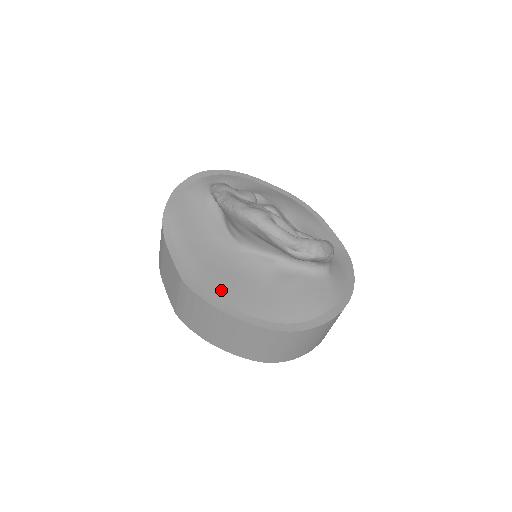
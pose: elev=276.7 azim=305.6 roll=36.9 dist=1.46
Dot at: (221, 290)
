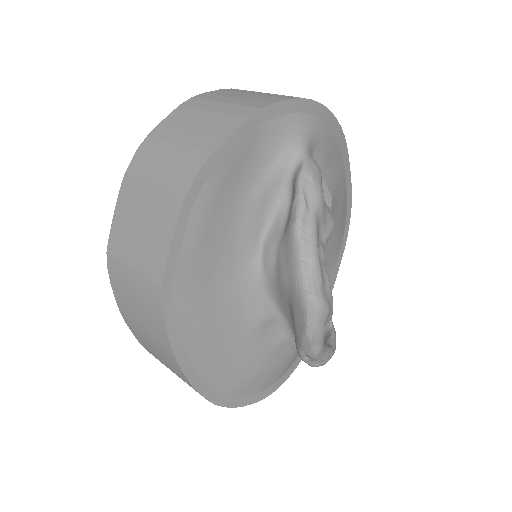
Dot at: (195, 328)
